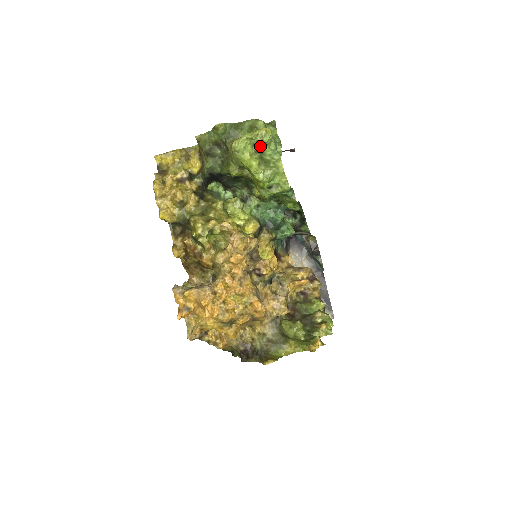
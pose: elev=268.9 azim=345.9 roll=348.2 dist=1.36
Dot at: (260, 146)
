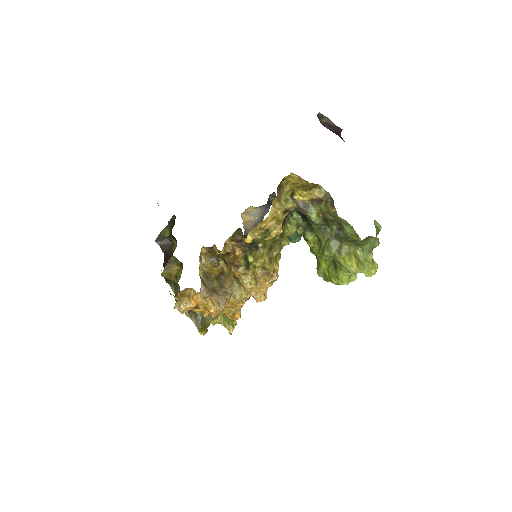
Dot at: occluded
